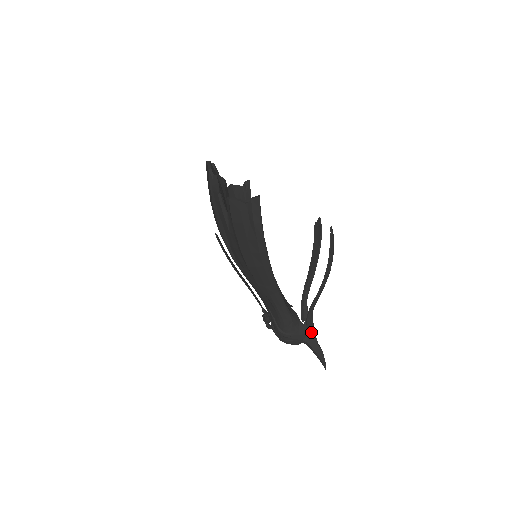
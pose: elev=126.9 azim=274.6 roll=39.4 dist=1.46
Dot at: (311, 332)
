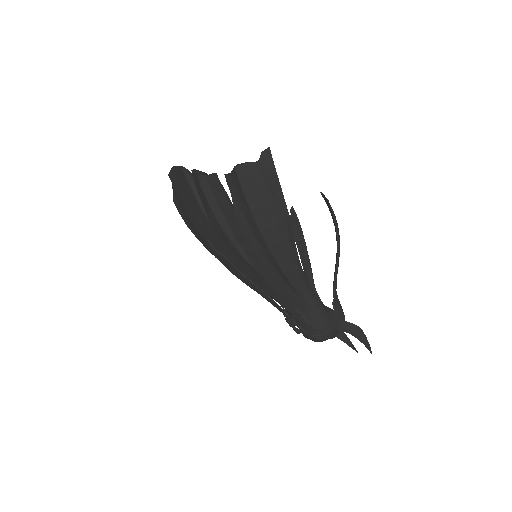
Dot at: (342, 315)
